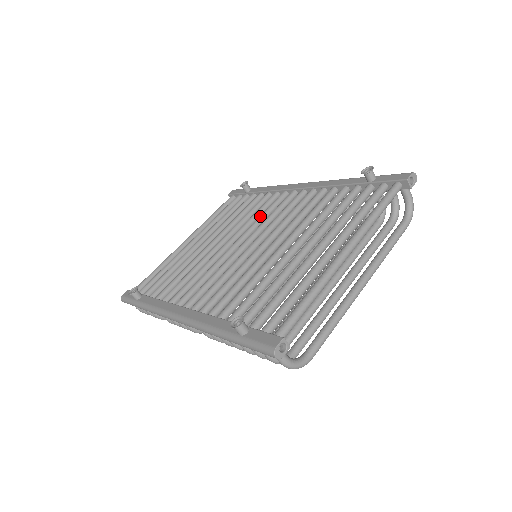
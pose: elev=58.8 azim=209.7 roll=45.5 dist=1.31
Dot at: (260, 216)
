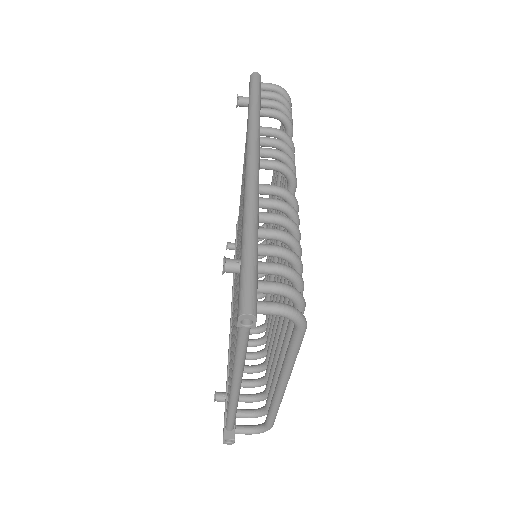
Dot at: occluded
